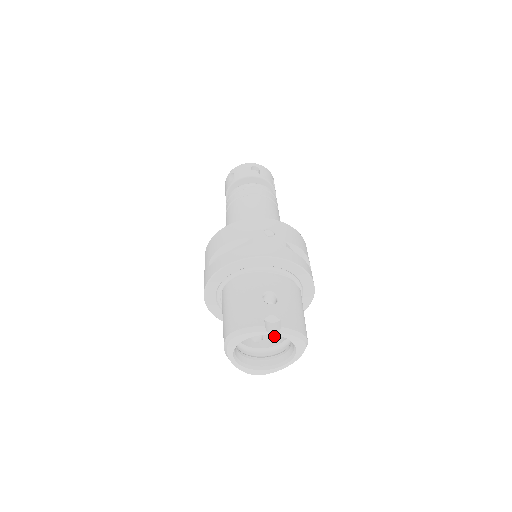
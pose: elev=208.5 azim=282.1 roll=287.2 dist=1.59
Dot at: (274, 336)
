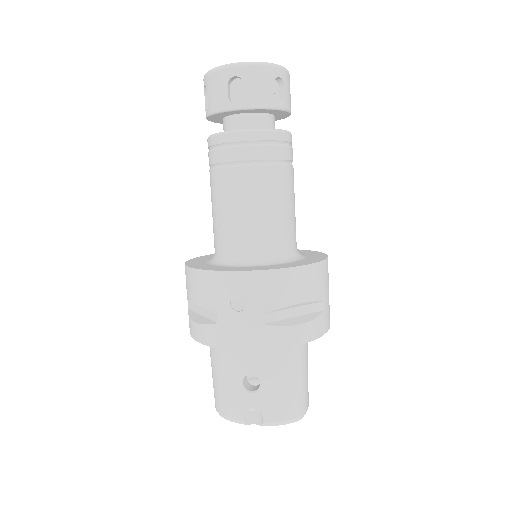
Dot at: occluded
